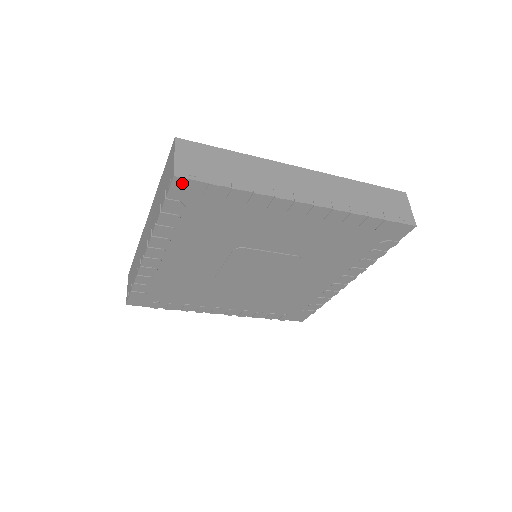
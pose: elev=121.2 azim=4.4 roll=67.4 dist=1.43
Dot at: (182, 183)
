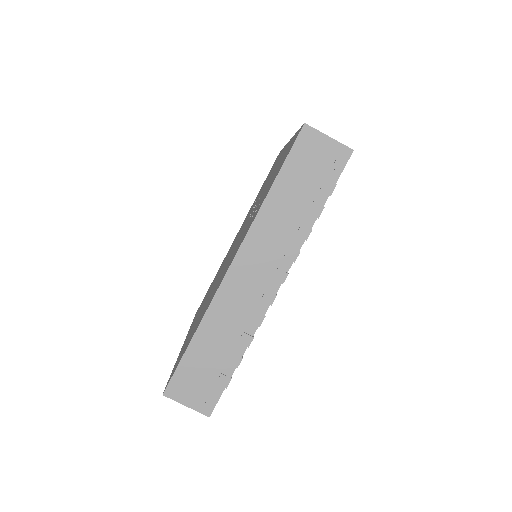
Dot at: (214, 405)
